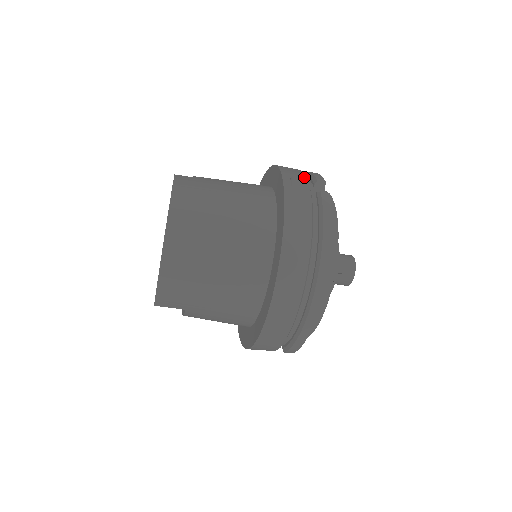
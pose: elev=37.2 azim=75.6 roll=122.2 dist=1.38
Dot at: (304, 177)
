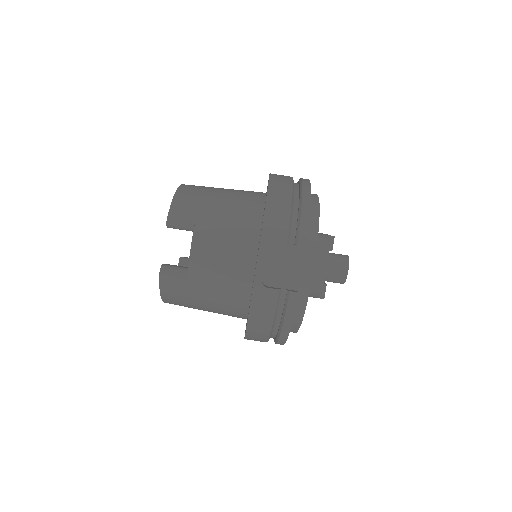
Dot at: occluded
